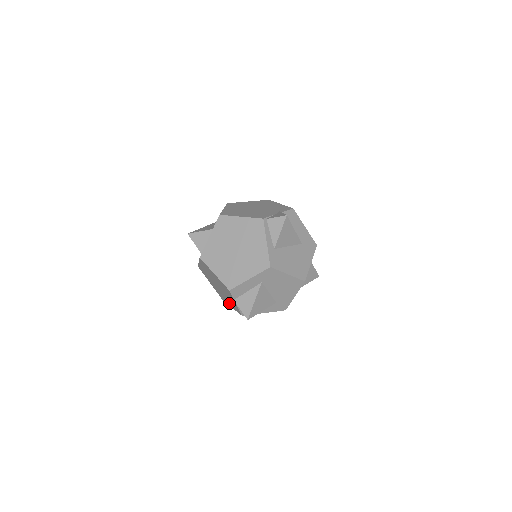
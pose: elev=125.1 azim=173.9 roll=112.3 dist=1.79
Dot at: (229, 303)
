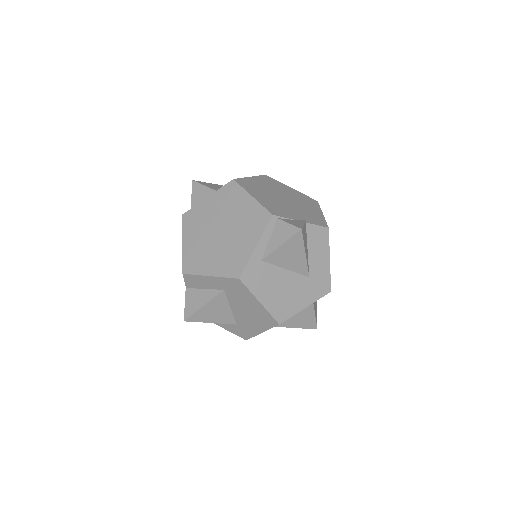
Dot at: occluded
